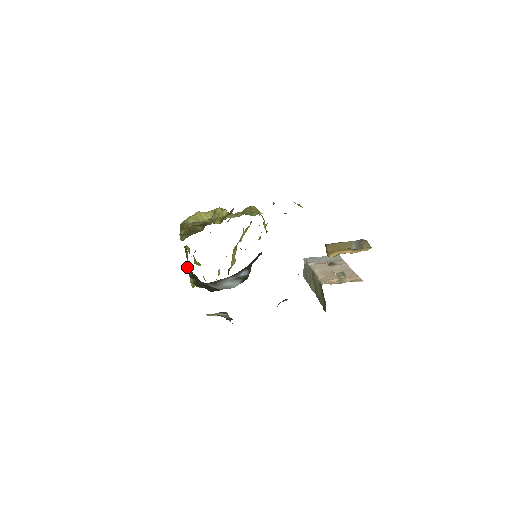
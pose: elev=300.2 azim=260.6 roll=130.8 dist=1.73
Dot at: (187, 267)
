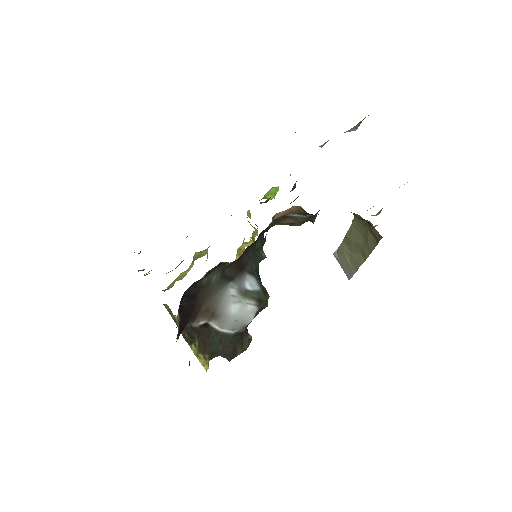
Dot at: occluded
